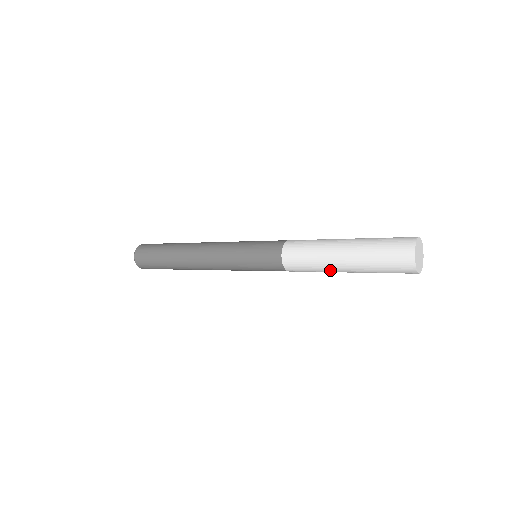
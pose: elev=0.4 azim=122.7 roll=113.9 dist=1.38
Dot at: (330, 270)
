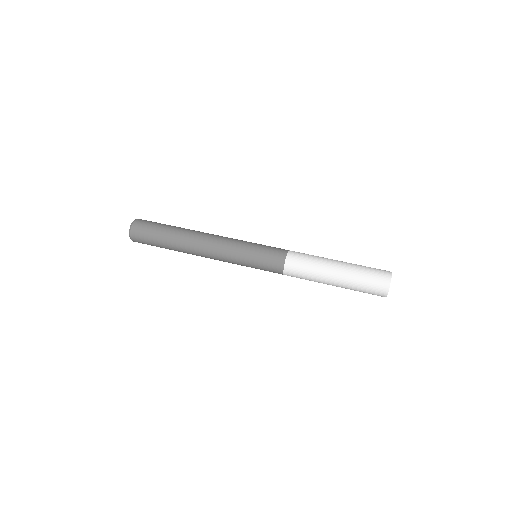
Dot at: occluded
